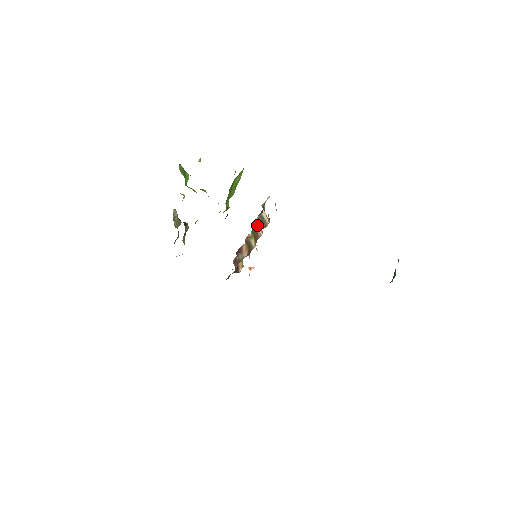
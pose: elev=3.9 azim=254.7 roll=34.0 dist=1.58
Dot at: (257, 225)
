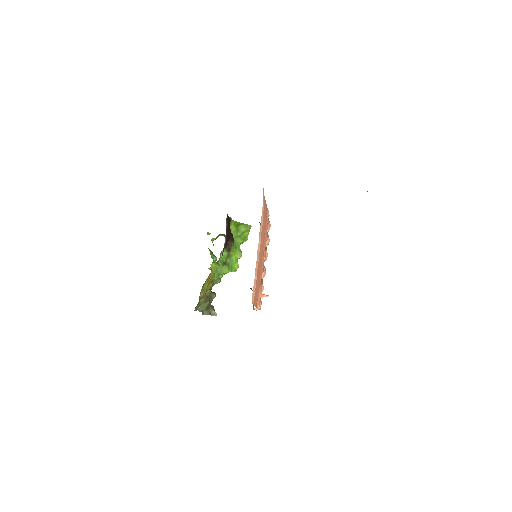
Dot at: occluded
